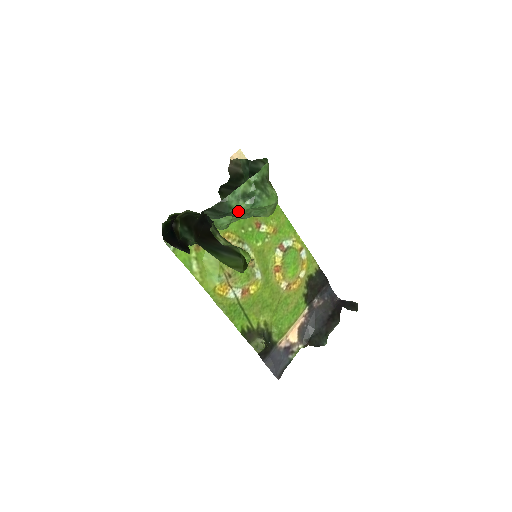
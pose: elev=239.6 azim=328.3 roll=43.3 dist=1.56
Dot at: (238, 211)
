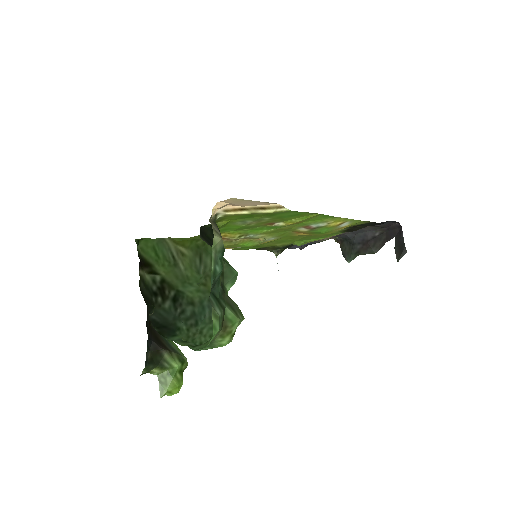
Dot at: (184, 336)
